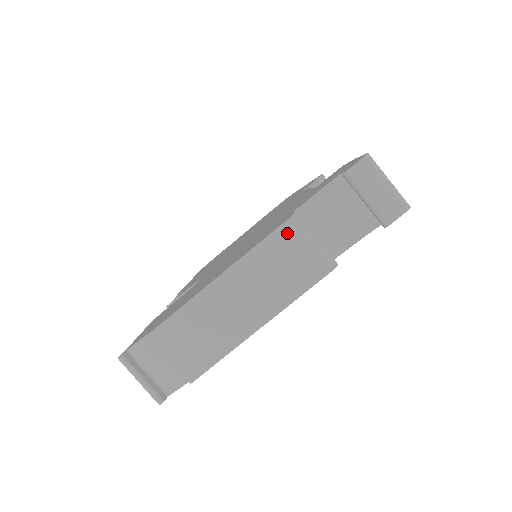
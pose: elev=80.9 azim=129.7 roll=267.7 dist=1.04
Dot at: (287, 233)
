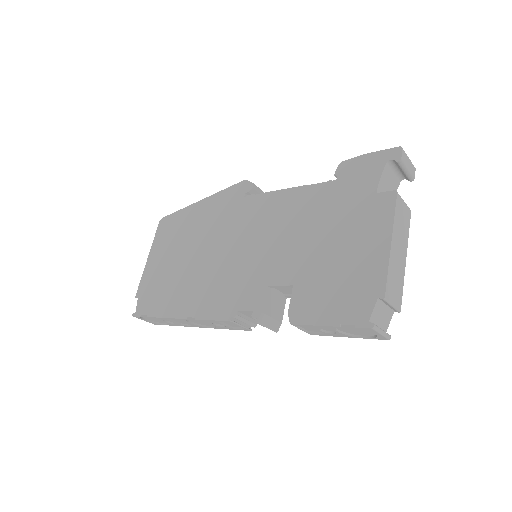
Dot at: (399, 203)
